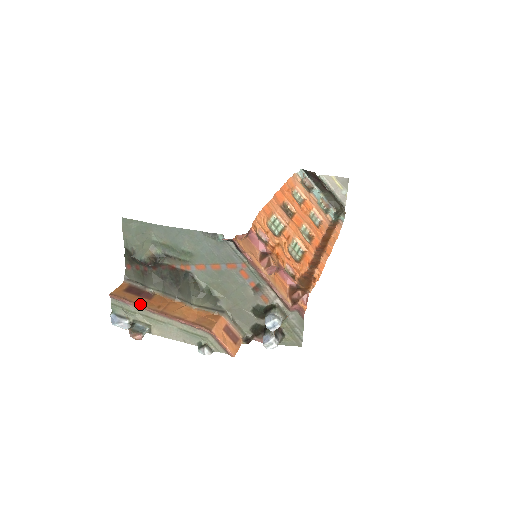
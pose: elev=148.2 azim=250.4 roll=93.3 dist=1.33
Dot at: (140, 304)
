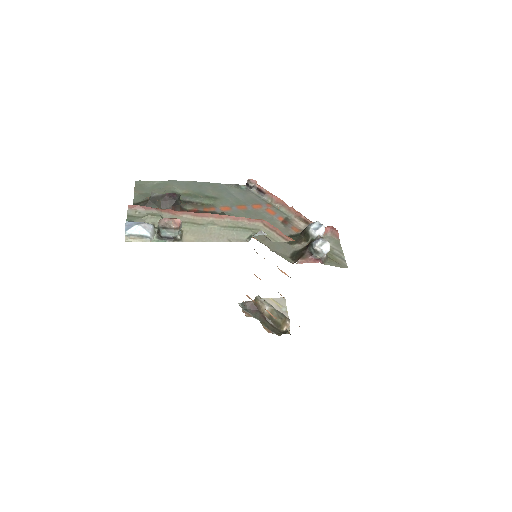
Dot at: (170, 211)
